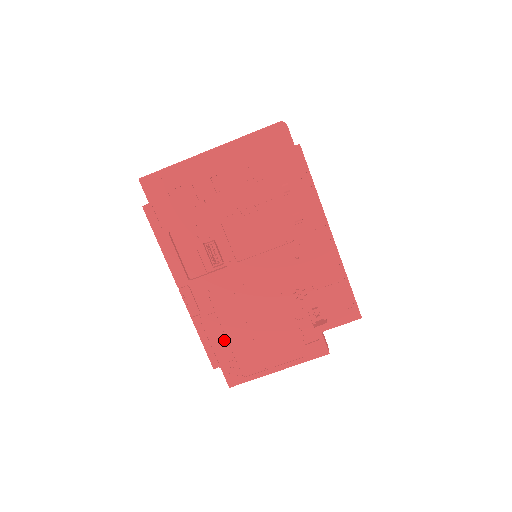
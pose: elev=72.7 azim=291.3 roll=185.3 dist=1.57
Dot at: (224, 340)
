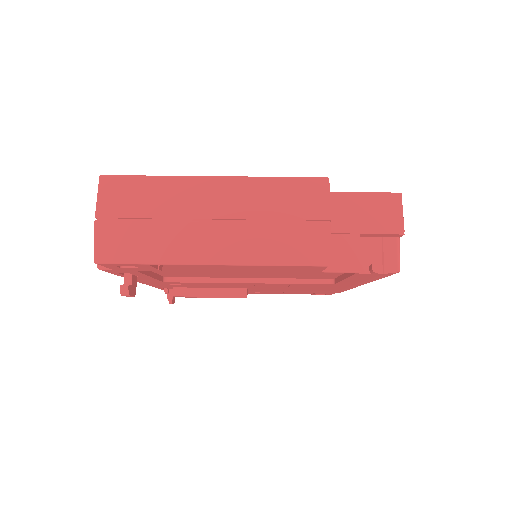
Dot at: occluded
